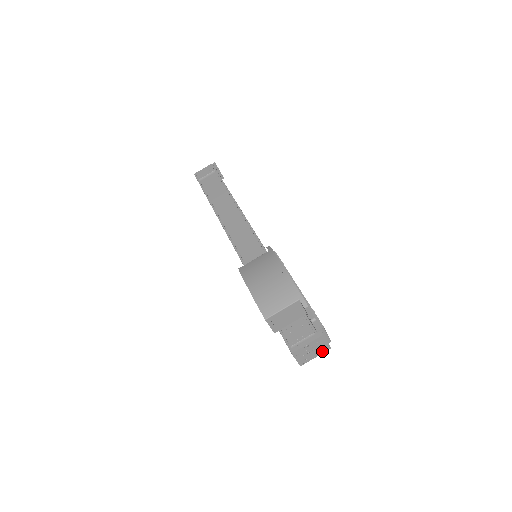
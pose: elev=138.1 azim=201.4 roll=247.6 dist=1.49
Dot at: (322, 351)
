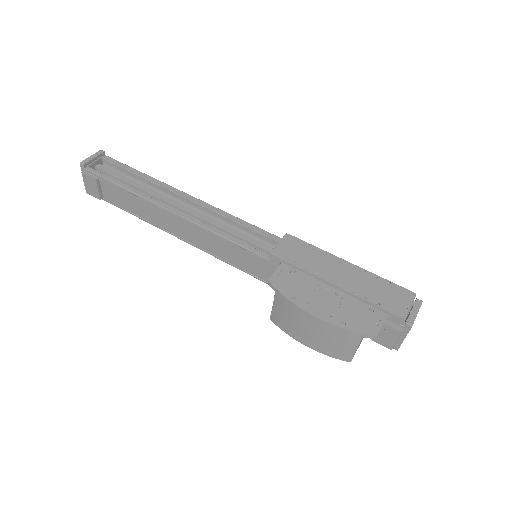
Dot at: occluded
